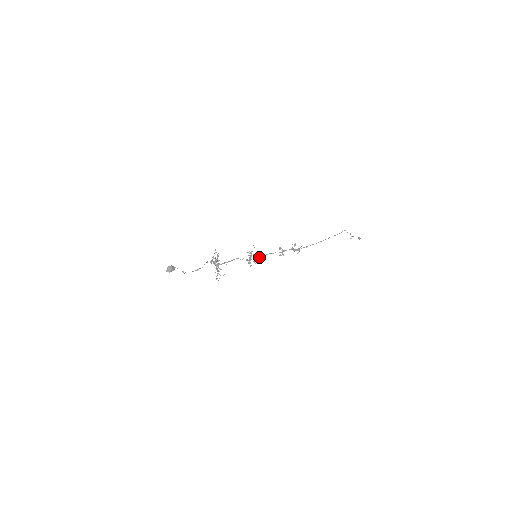
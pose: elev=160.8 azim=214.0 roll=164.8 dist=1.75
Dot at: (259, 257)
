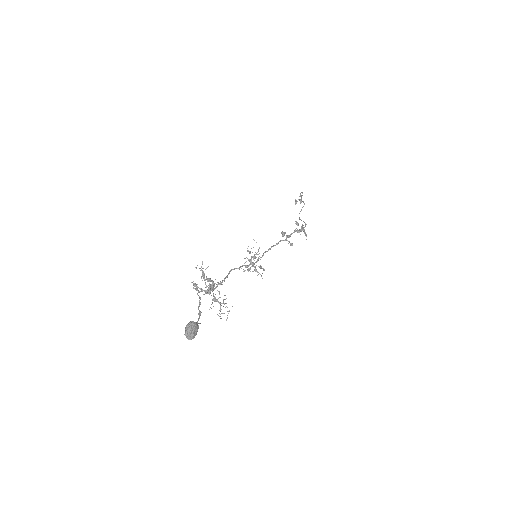
Dot at: (262, 256)
